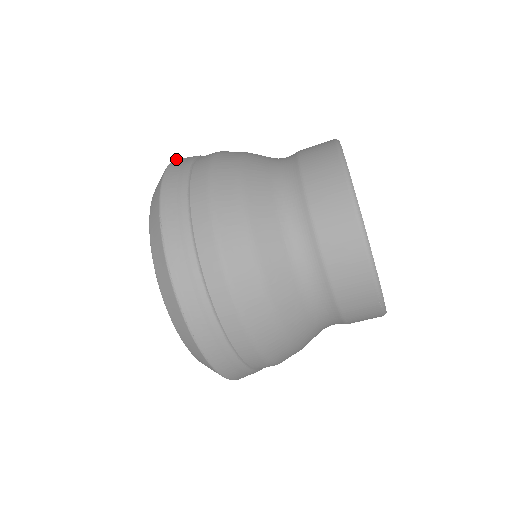
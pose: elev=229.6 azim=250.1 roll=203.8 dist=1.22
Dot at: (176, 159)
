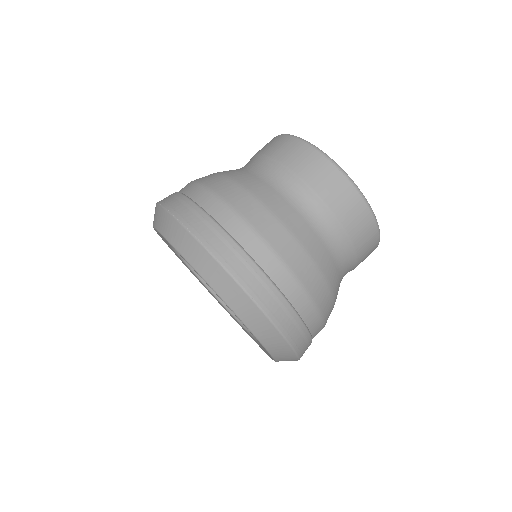
Dot at: occluded
